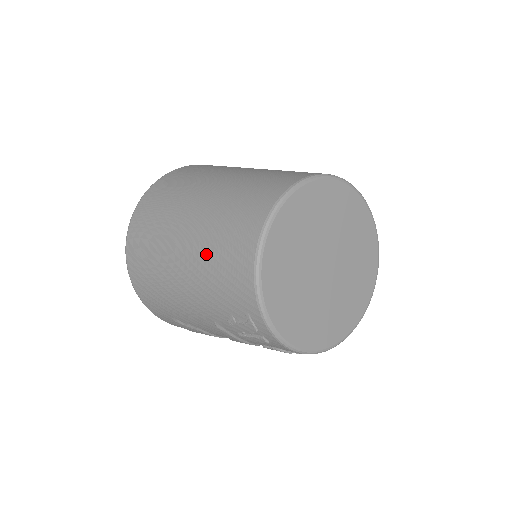
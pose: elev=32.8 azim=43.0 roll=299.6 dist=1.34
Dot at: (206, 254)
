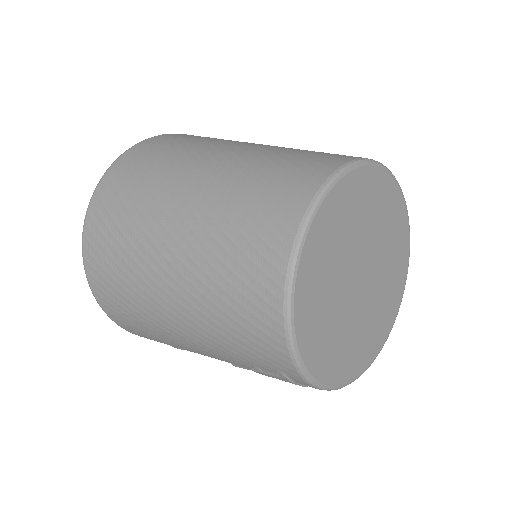
Dot at: (207, 304)
